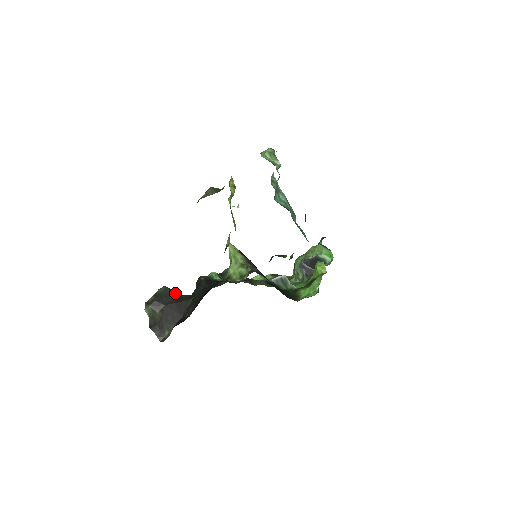
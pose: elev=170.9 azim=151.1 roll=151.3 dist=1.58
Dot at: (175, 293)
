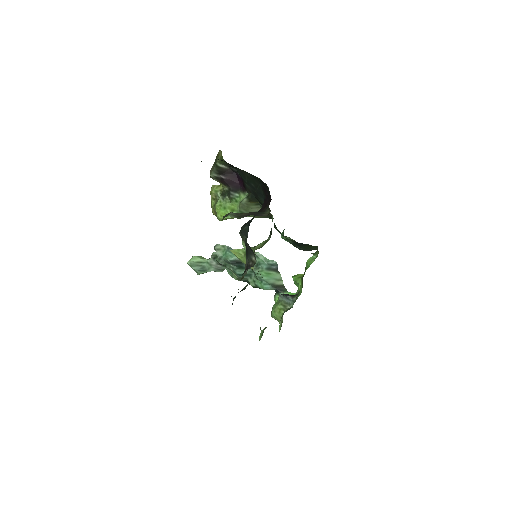
Dot at: occluded
